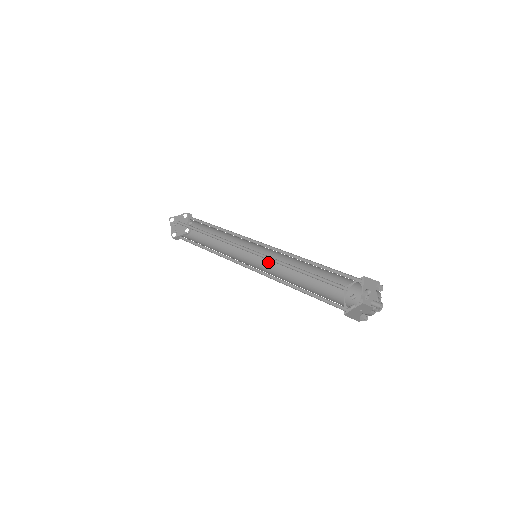
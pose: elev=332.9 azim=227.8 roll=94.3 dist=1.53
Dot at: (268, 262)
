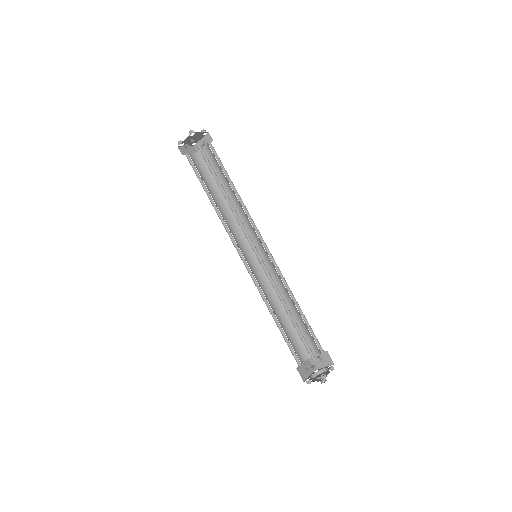
Dot at: (260, 264)
